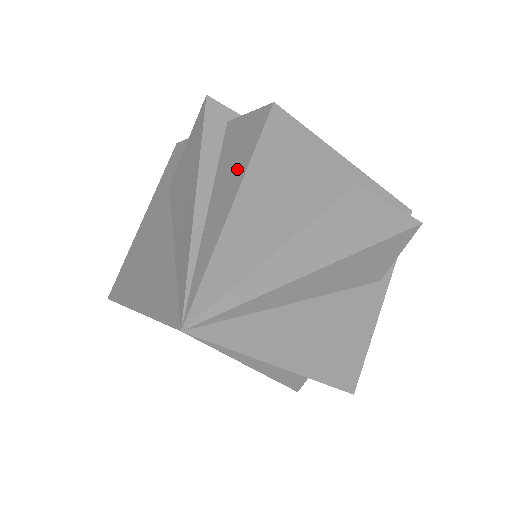
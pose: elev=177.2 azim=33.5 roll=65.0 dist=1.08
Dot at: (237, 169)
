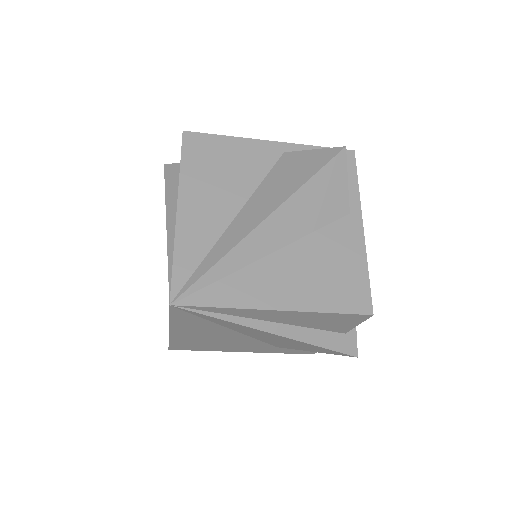
Dot at: occluded
